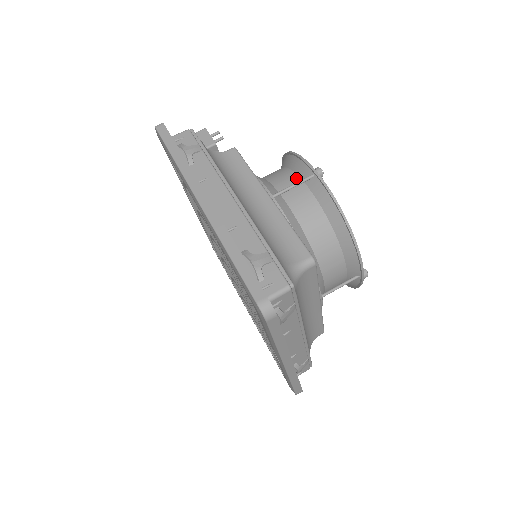
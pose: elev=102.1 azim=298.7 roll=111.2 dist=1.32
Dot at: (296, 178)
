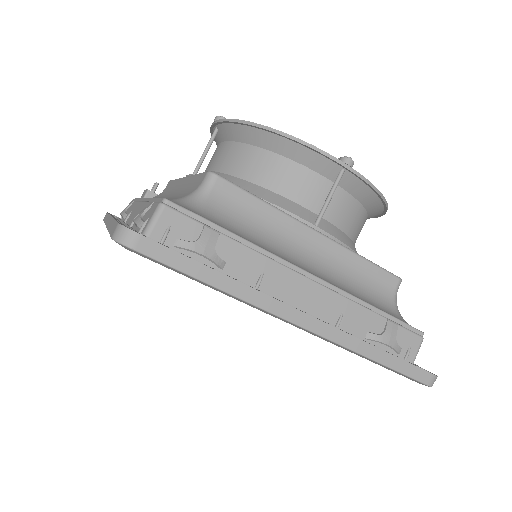
Dot at: occluded
